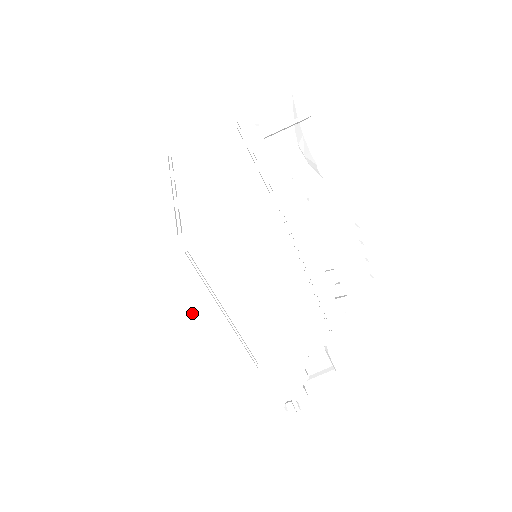
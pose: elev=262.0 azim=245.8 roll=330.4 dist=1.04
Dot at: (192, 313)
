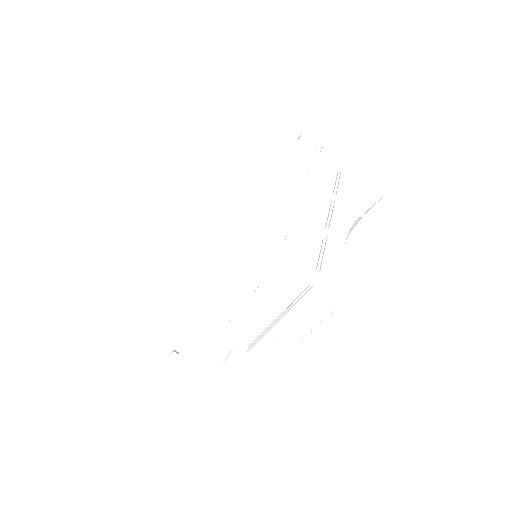
Dot at: (192, 270)
